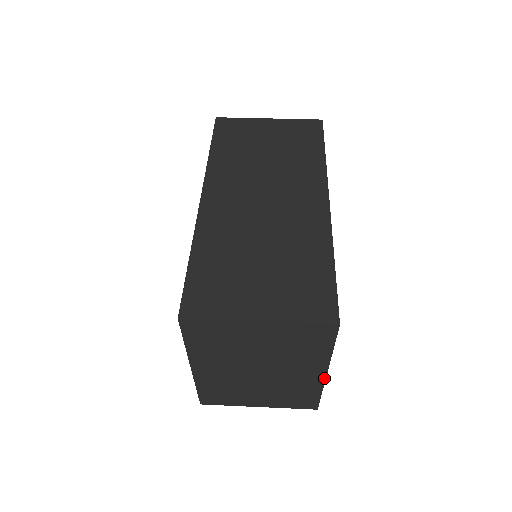
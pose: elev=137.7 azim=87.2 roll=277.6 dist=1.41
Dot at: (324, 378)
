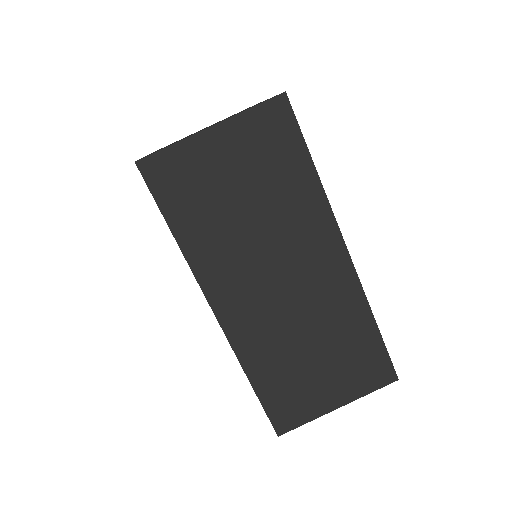
Dot at: occluded
